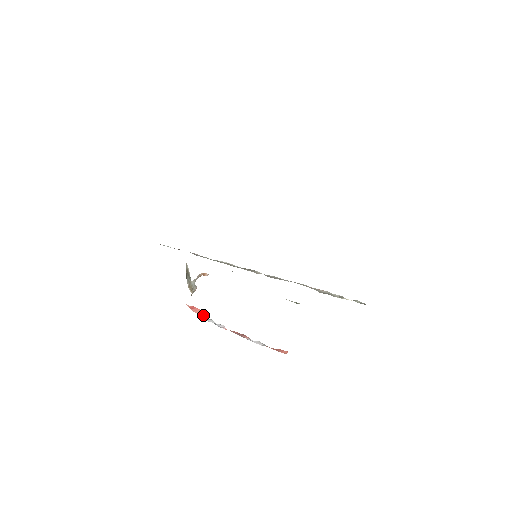
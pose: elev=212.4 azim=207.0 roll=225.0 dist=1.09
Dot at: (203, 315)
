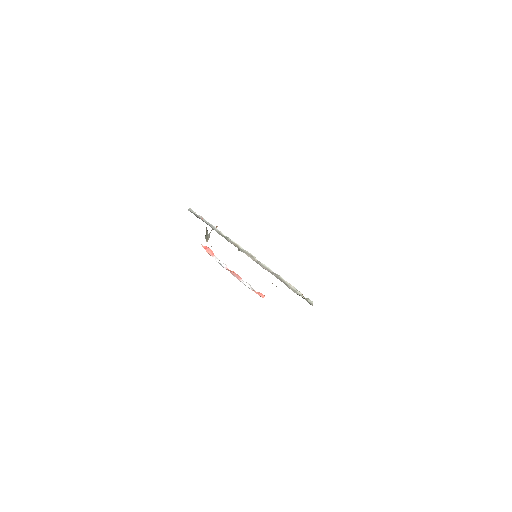
Dot at: (213, 254)
